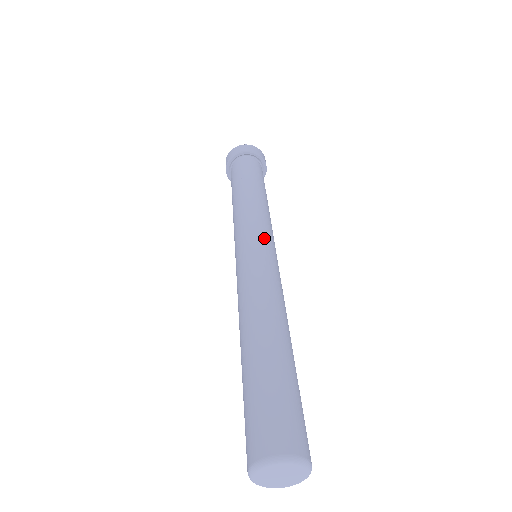
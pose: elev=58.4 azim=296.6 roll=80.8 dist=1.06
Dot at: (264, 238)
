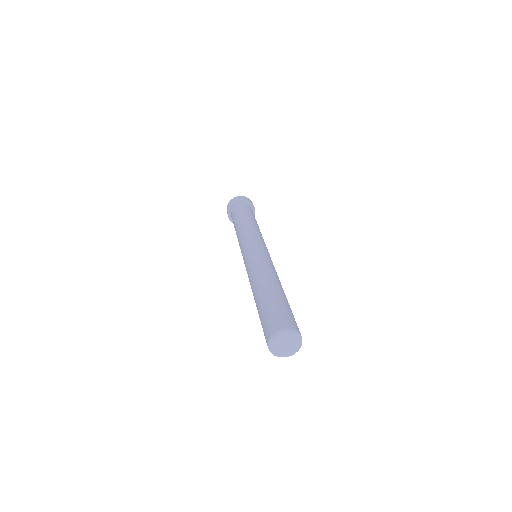
Dot at: (265, 246)
